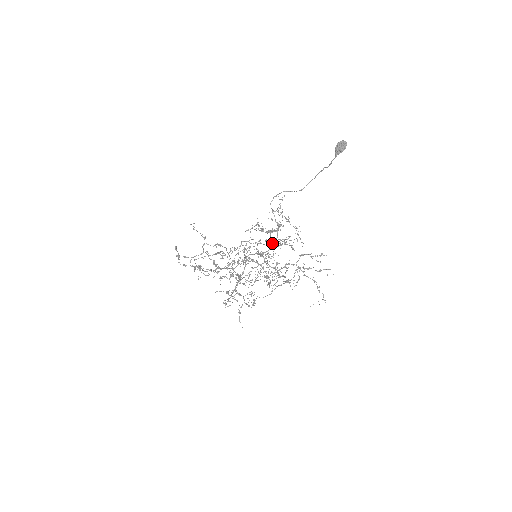
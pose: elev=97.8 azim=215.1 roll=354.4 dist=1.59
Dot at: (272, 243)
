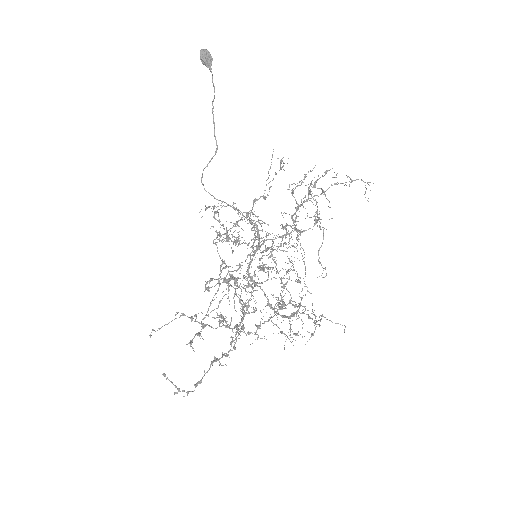
Dot at: (250, 254)
